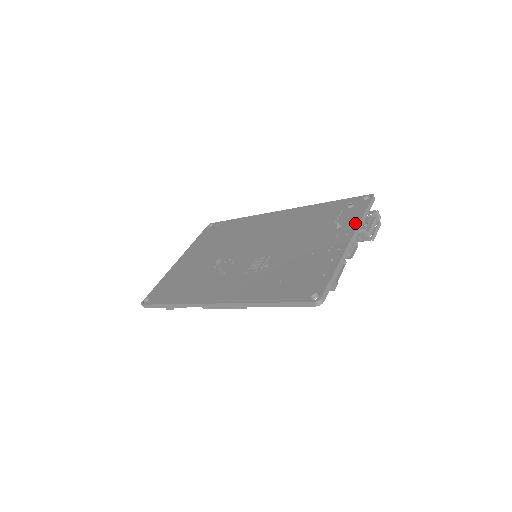
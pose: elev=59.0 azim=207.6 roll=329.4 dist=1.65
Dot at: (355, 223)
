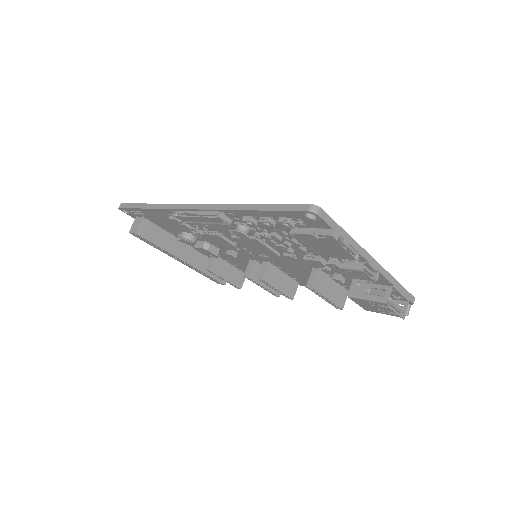
Dot at: occluded
